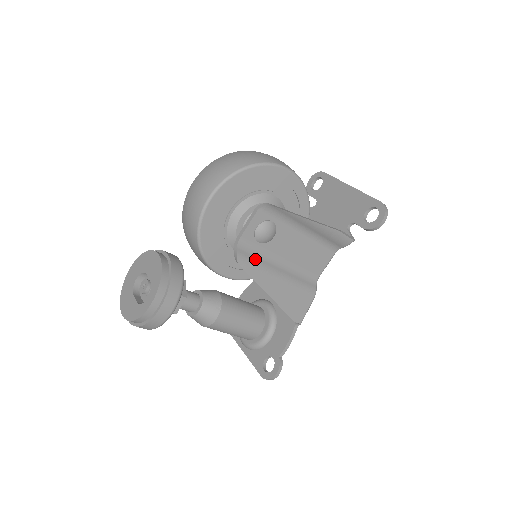
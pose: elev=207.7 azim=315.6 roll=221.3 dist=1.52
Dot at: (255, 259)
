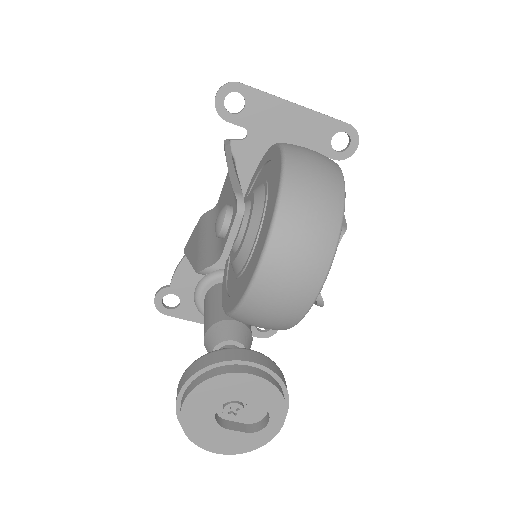
Dot at: occluded
